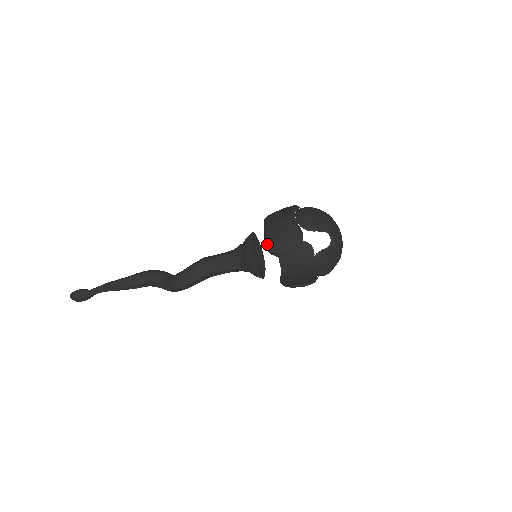
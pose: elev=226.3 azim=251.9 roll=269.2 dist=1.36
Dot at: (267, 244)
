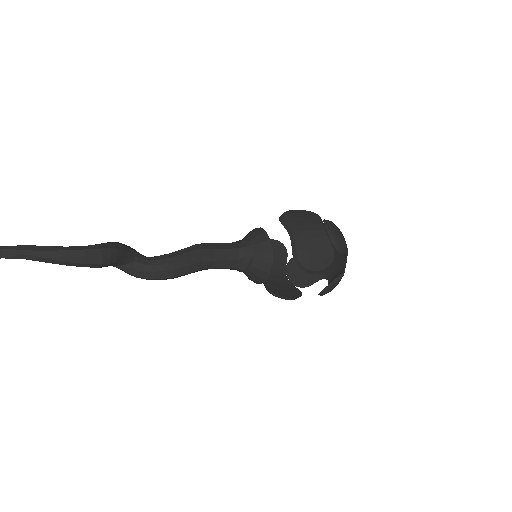
Dot at: (299, 256)
